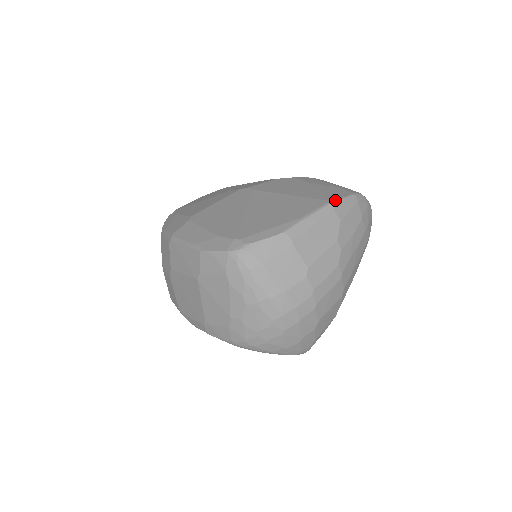
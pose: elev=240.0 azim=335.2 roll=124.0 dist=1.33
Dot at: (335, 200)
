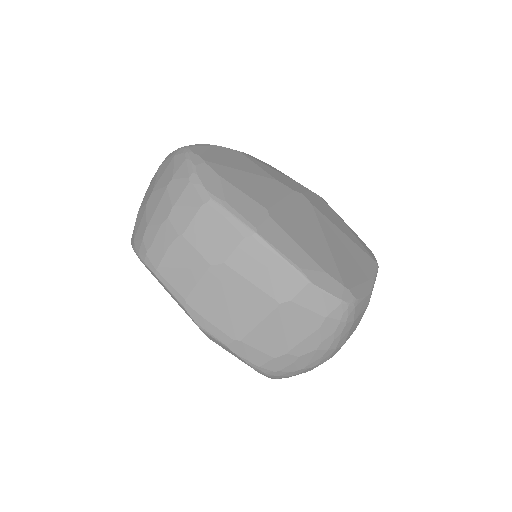
Dot at: occluded
